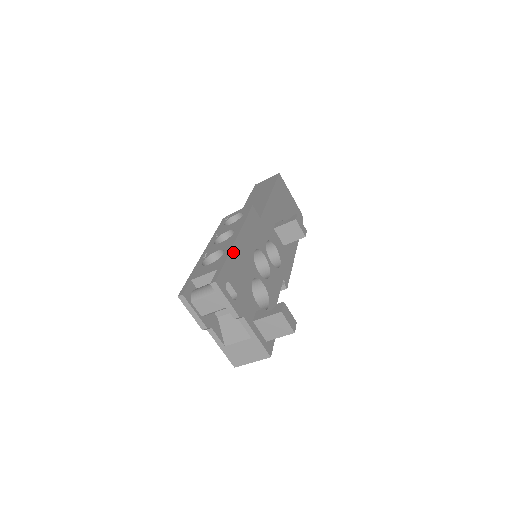
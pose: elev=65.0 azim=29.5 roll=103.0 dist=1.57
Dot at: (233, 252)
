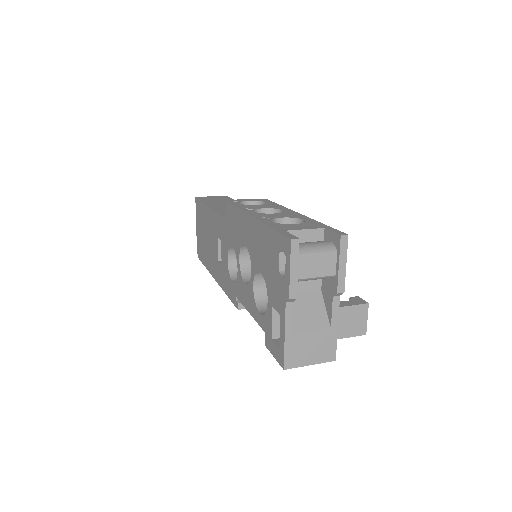
Dot at: occluded
